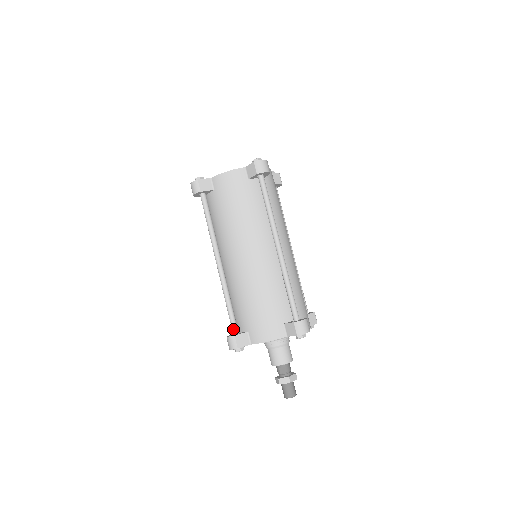
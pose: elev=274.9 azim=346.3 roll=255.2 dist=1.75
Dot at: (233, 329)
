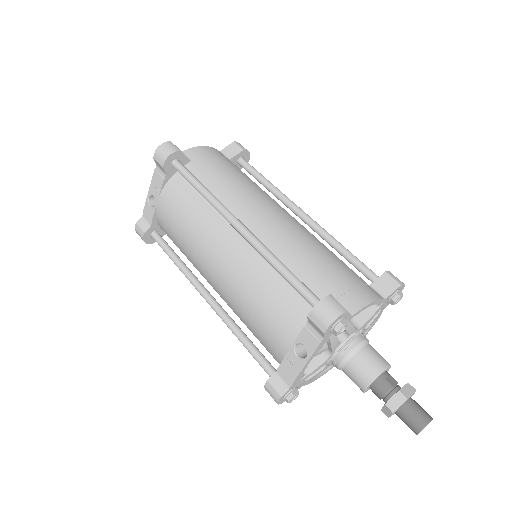
Dot at: (315, 297)
